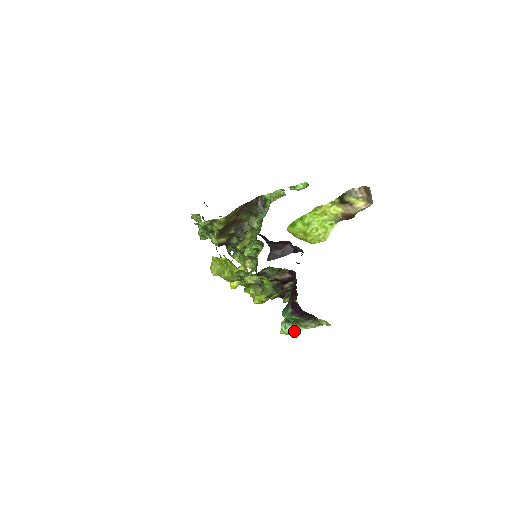
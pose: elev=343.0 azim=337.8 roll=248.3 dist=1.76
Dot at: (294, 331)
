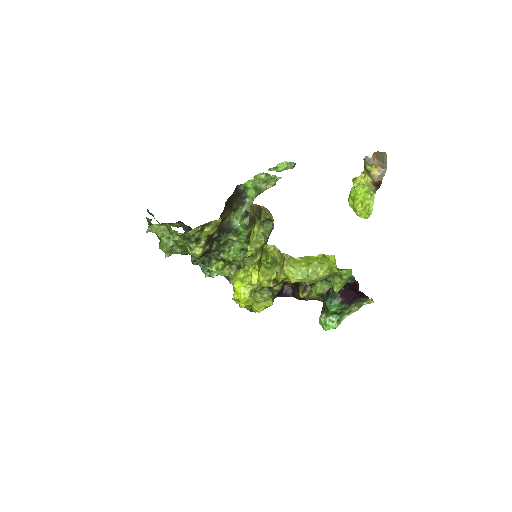
Dot at: (340, 322)
